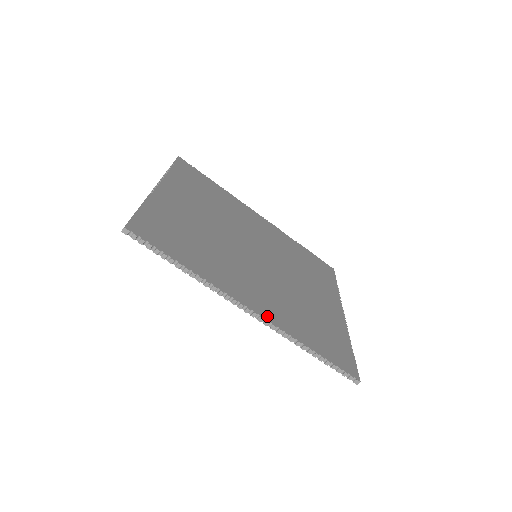
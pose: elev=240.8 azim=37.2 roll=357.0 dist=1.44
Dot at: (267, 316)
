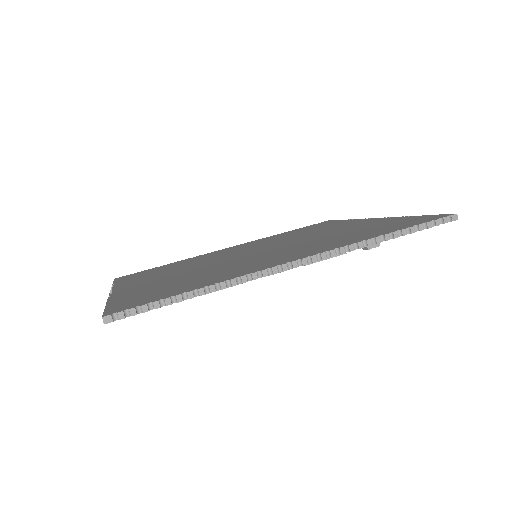
Dot at: (316, 253)
